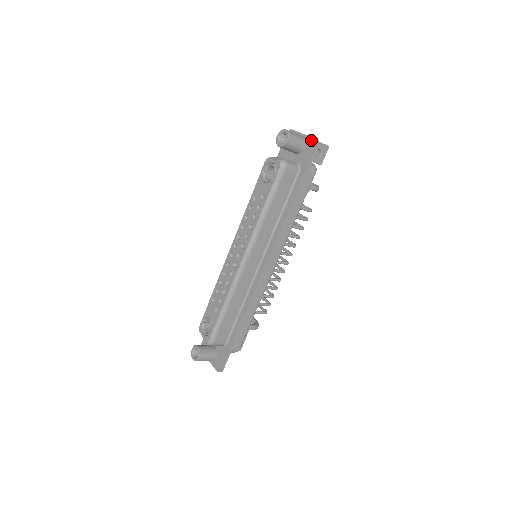
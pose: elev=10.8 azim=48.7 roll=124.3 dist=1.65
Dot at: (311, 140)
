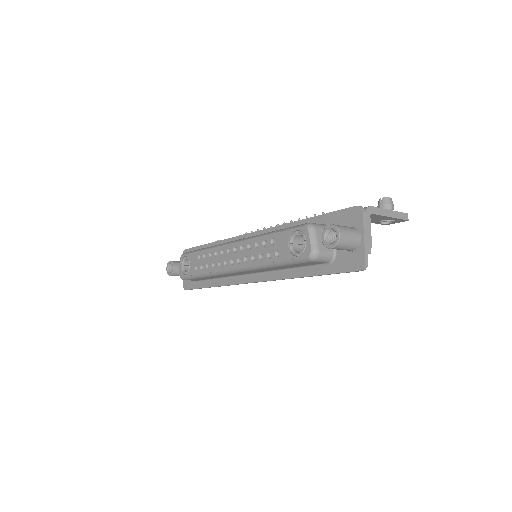
Dot at: (362, 256)
